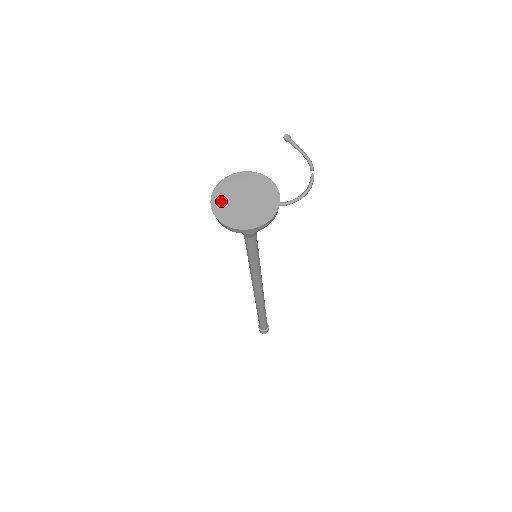
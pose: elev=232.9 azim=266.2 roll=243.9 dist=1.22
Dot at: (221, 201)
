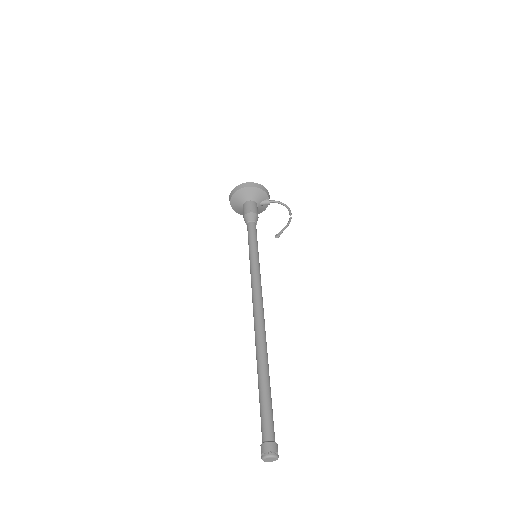
Dot at: occluded
